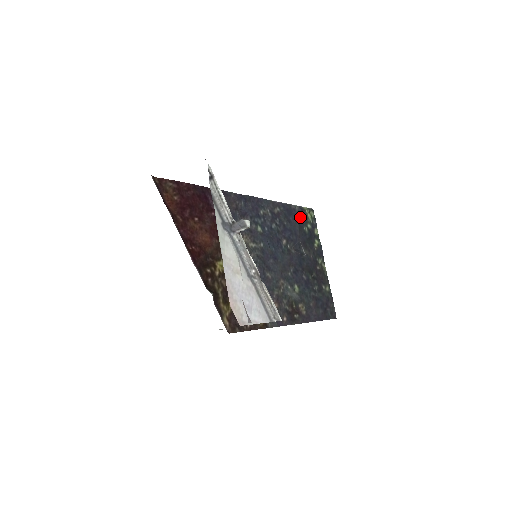
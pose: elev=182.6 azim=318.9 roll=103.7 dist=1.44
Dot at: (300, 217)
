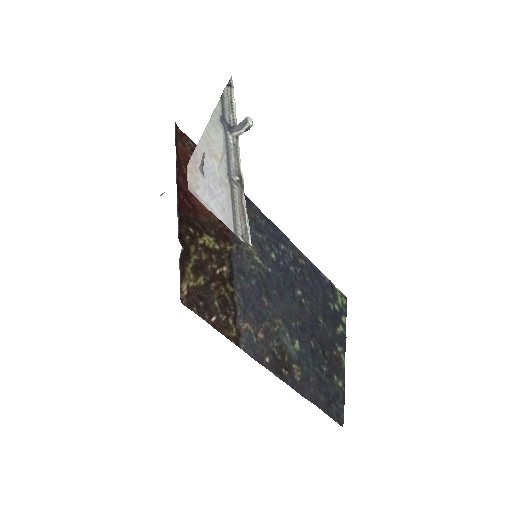
Dot at: (328, 290)
